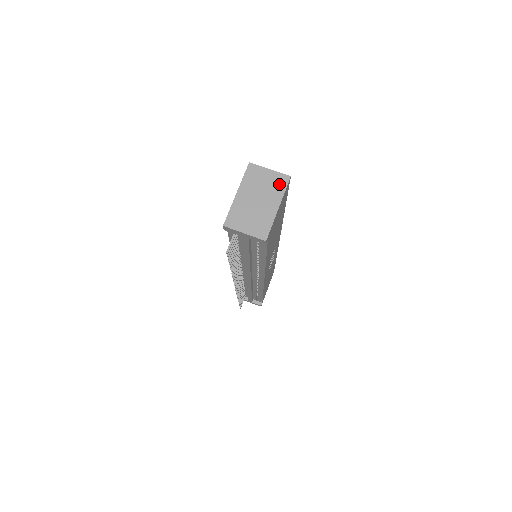
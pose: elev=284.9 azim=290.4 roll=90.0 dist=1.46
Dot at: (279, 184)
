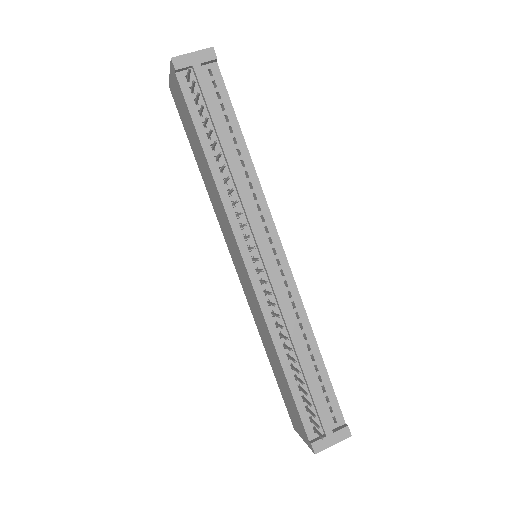
Dot at: occluded
